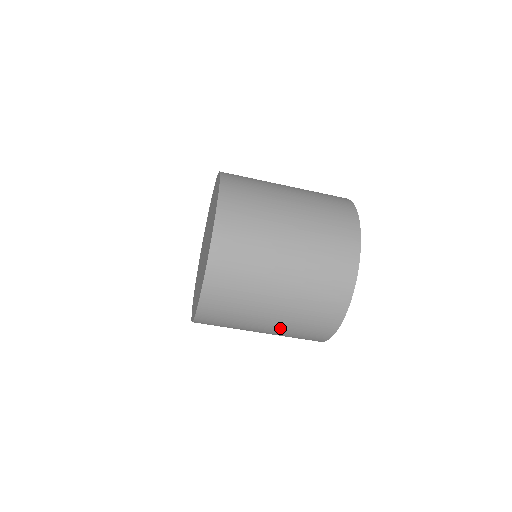
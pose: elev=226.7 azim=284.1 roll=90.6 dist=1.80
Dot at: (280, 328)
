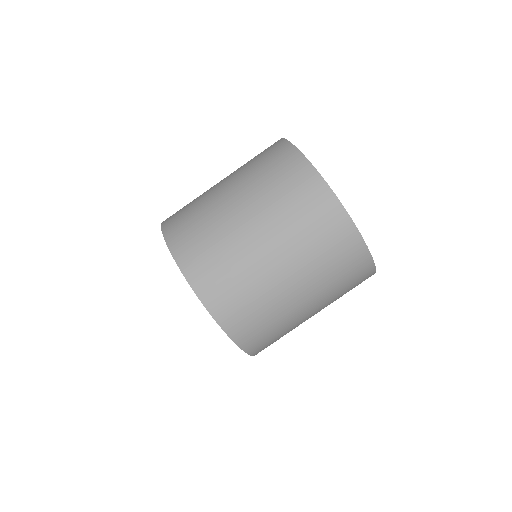
Dot at: (279, 233)
